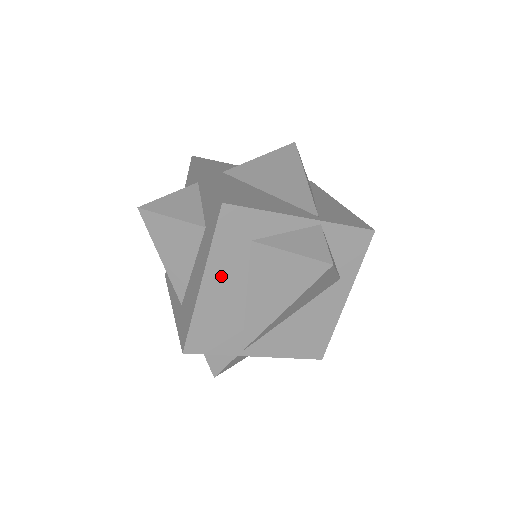
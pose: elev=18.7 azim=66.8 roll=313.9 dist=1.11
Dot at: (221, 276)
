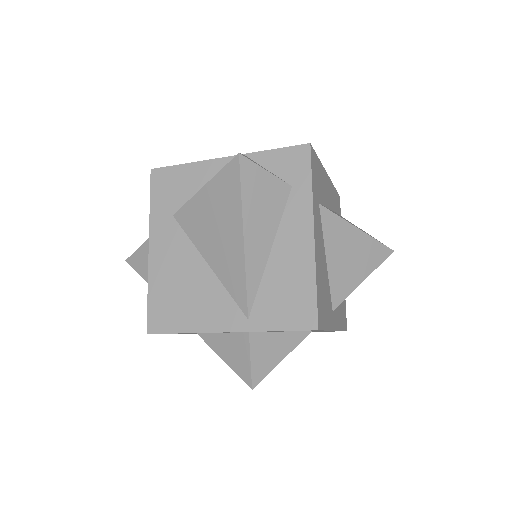
Dot at: occluded
